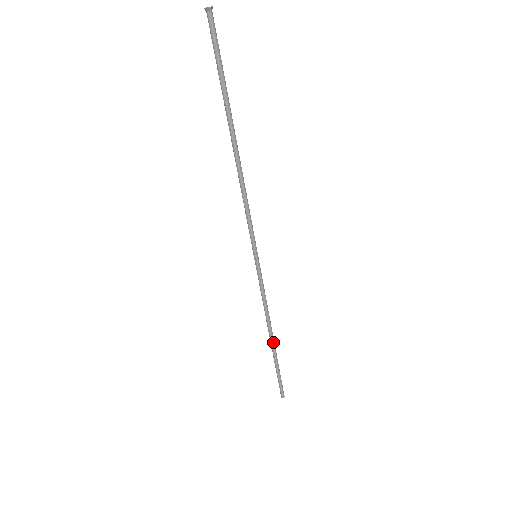
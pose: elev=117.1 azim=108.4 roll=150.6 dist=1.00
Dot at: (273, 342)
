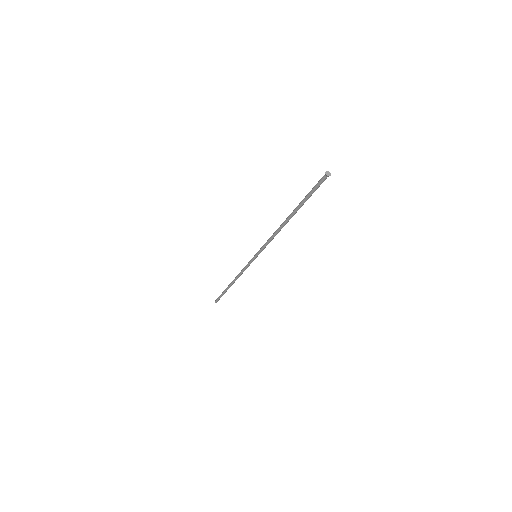
Dot at: (232, 284)
